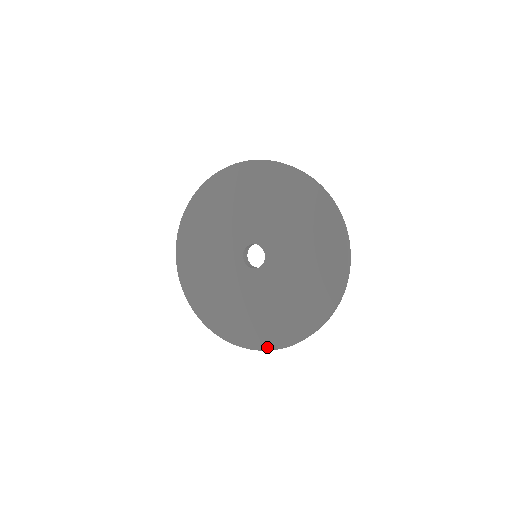
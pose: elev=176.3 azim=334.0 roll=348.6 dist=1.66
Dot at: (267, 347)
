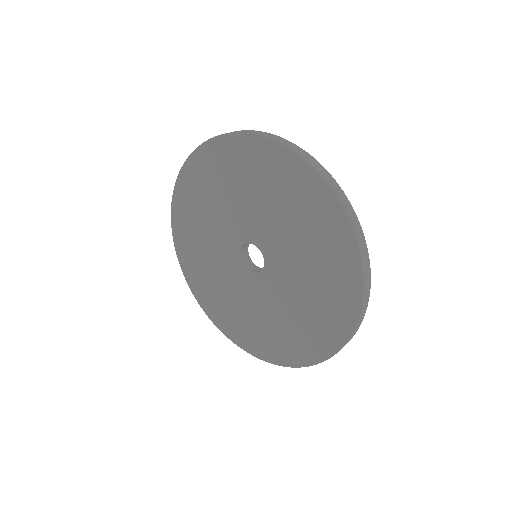
Dot at: (255, 354)
